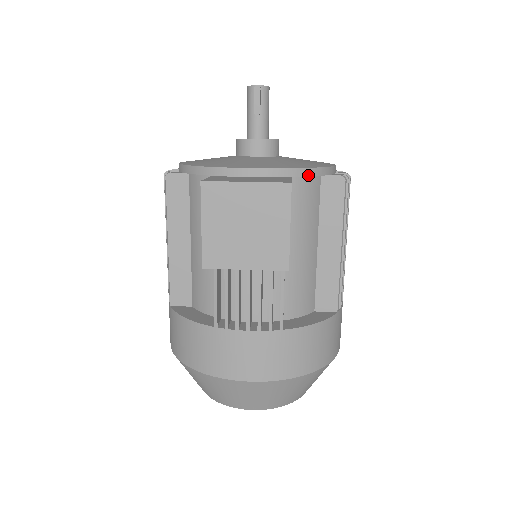
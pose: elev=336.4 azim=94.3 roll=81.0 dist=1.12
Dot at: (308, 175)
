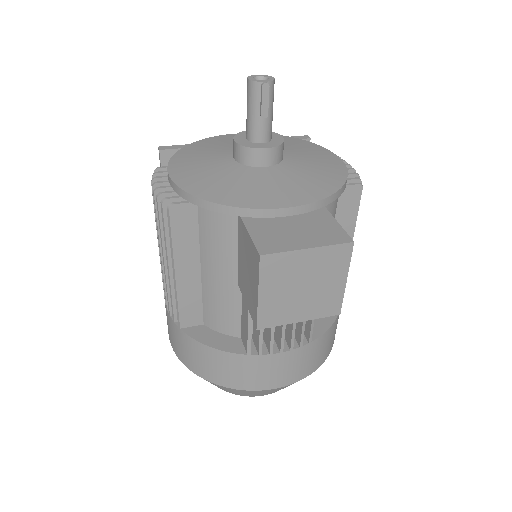
Dot at: (337, 197)
